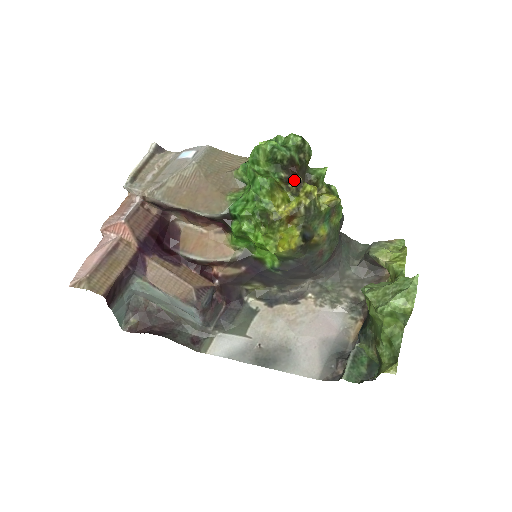
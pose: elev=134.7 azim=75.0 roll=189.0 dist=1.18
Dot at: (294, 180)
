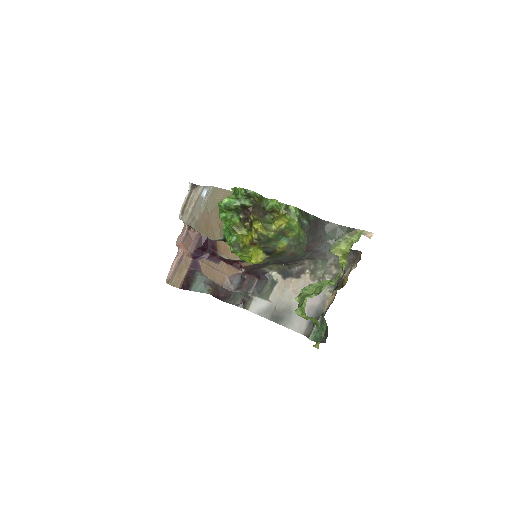
Dot at: (248, 219)
